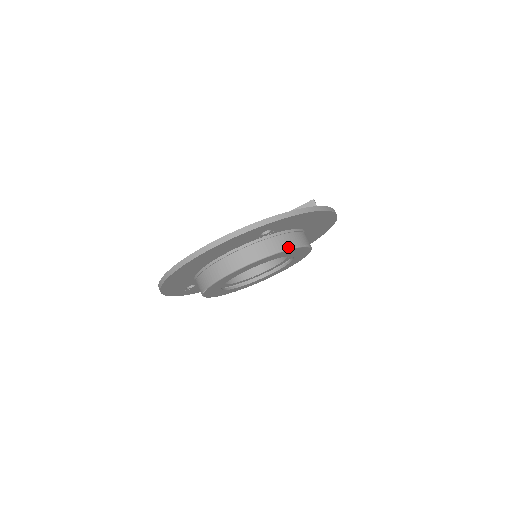
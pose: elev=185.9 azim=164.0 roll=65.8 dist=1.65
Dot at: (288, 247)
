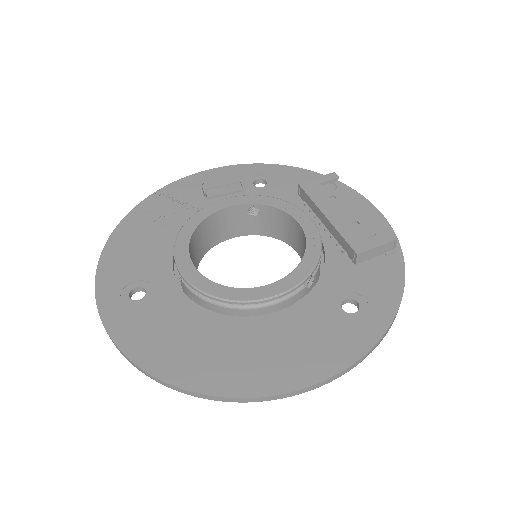
Dot at: occluded
